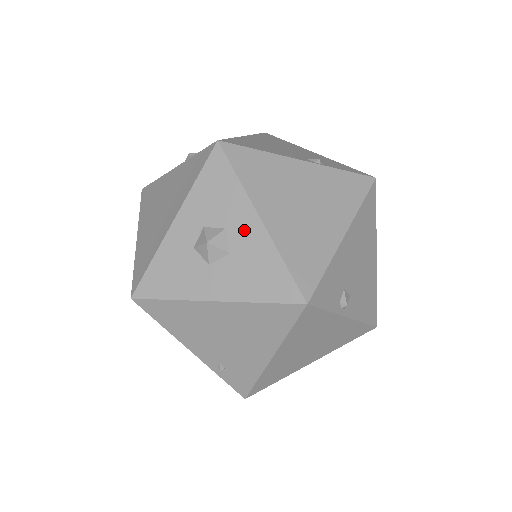
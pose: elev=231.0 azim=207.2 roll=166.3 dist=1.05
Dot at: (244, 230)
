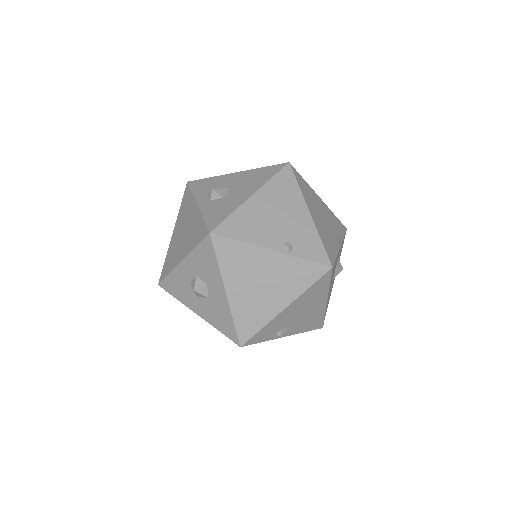
Dot at: (216, 292)
